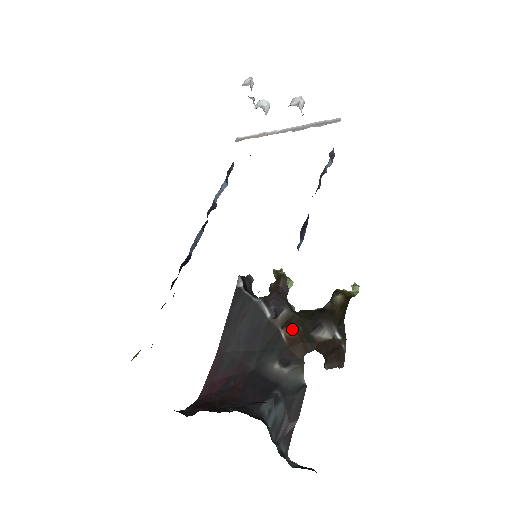
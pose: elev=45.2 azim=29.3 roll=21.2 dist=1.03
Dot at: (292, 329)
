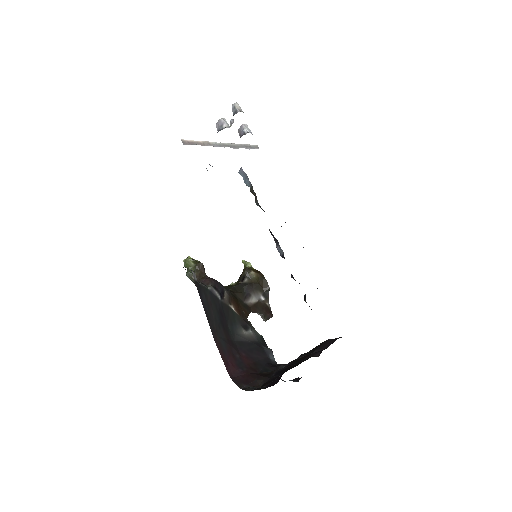
Dot at: (236, 303)
